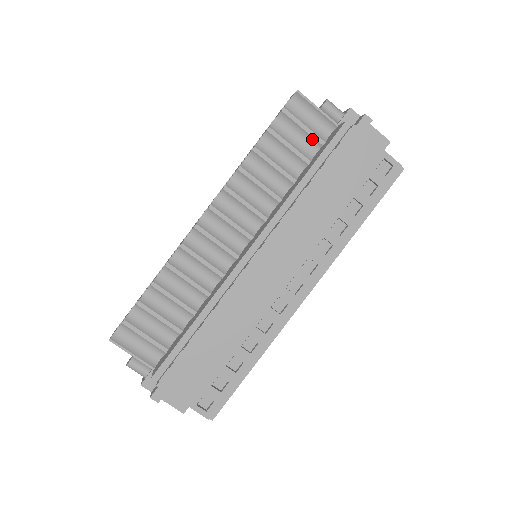
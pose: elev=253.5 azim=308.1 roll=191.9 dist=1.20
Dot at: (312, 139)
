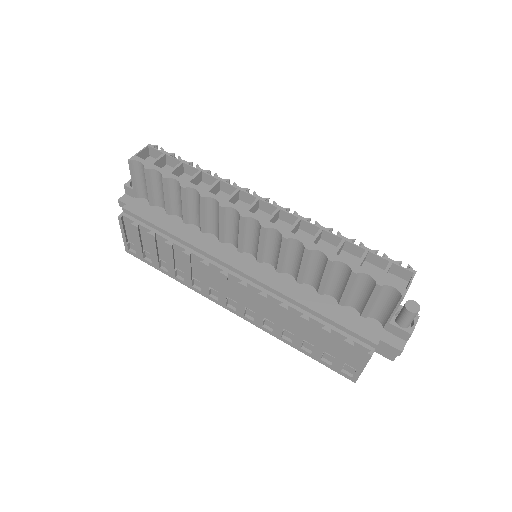
Dot at: (363, 307)
